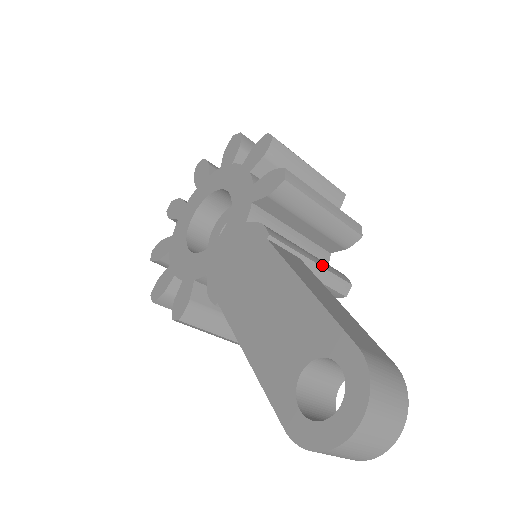
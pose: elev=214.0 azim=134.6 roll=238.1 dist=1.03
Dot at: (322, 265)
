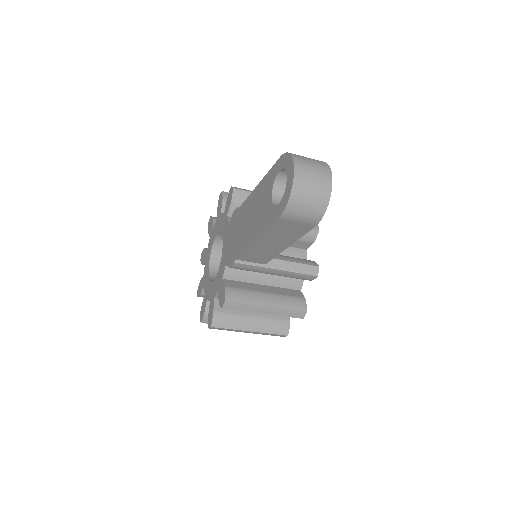
Dot at: occluded
